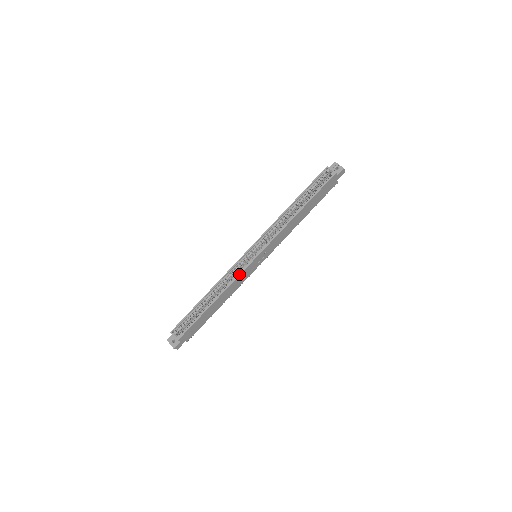
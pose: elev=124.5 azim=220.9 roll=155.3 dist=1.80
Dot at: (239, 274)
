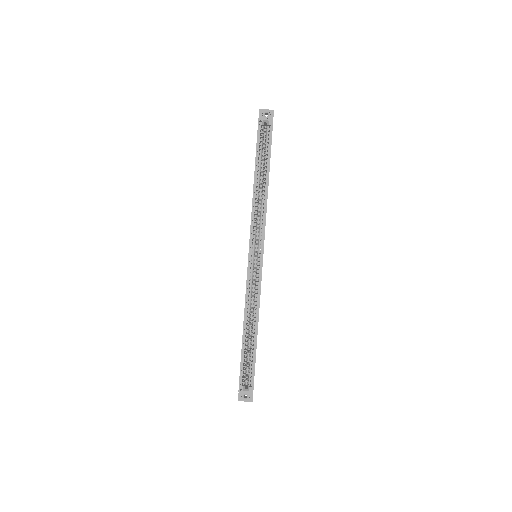
Dot at: (260, 286)
